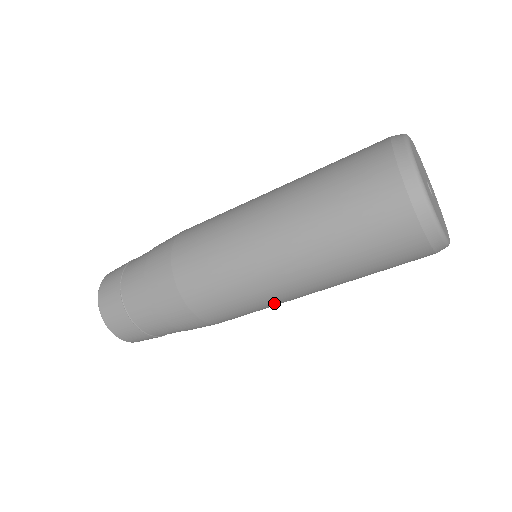
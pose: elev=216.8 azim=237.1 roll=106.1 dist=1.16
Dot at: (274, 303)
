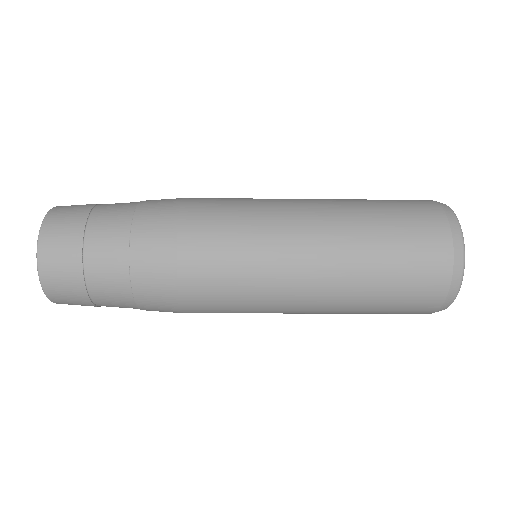
Dot at: occluded
